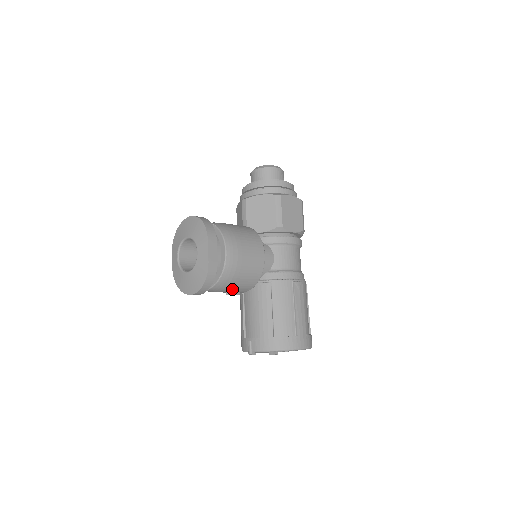
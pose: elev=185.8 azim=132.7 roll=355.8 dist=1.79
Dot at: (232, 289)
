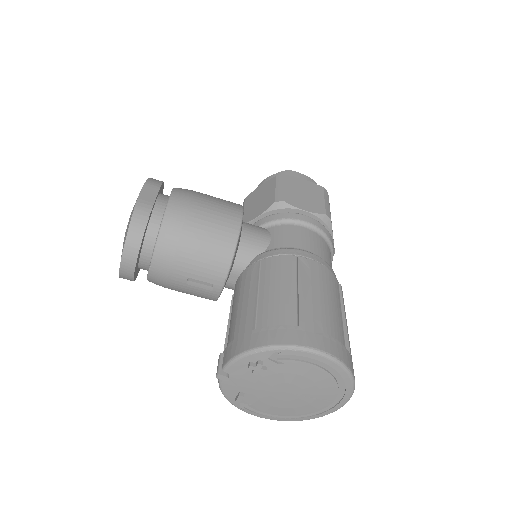
Dot at: (190, 265)
